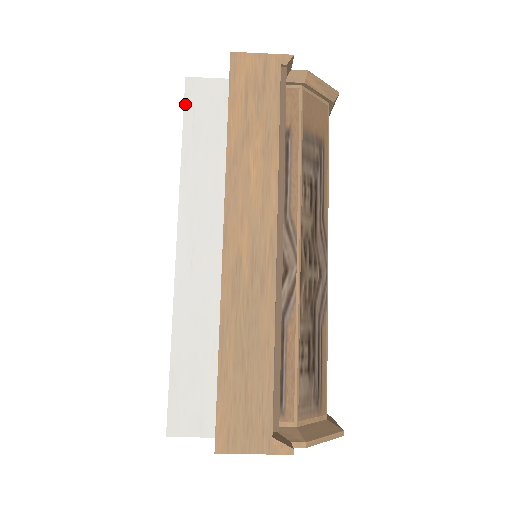
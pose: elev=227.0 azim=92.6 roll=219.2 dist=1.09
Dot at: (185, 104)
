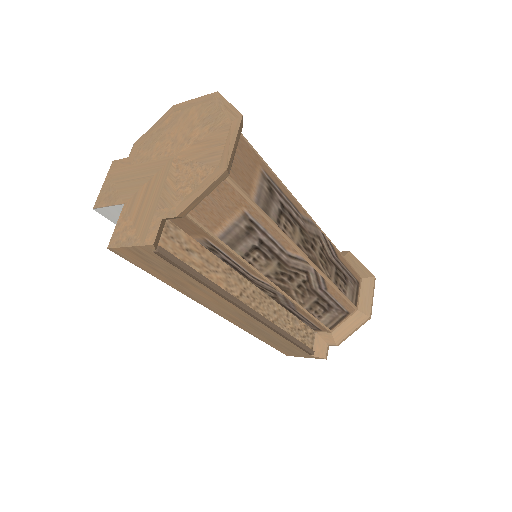
Dot at: occluded
